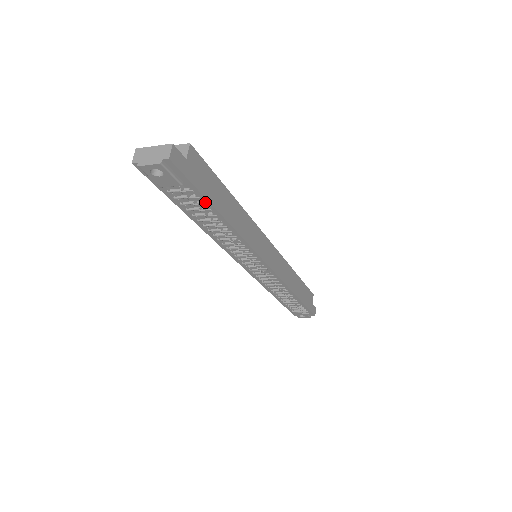
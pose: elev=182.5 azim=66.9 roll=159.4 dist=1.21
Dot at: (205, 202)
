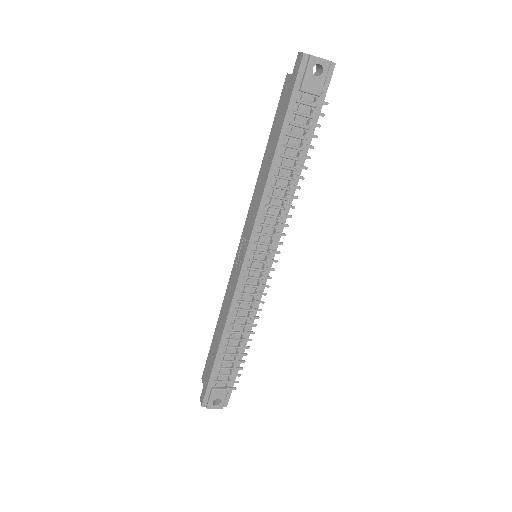
Dot at: (310, 131)
